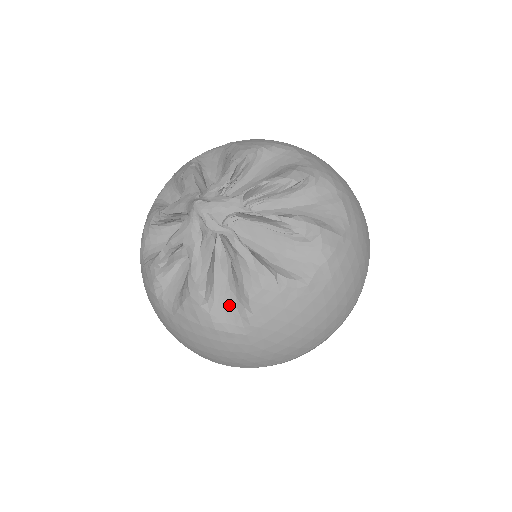
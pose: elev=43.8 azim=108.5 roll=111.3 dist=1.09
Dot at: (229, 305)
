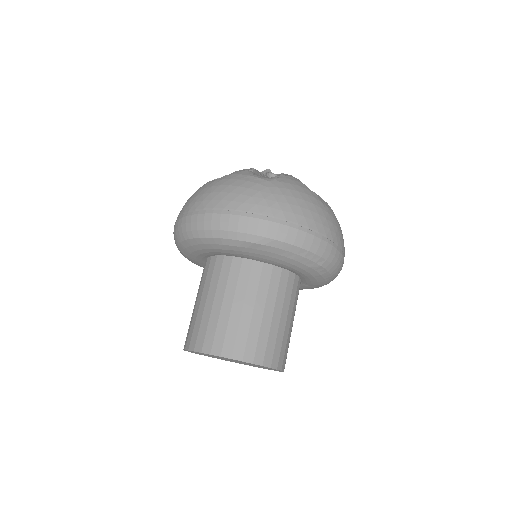
Dot at: occluded
